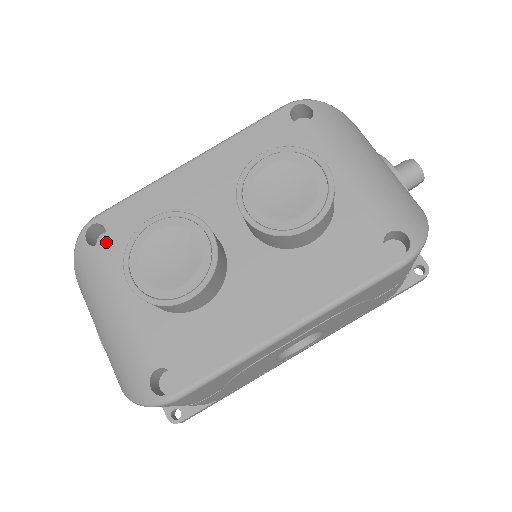
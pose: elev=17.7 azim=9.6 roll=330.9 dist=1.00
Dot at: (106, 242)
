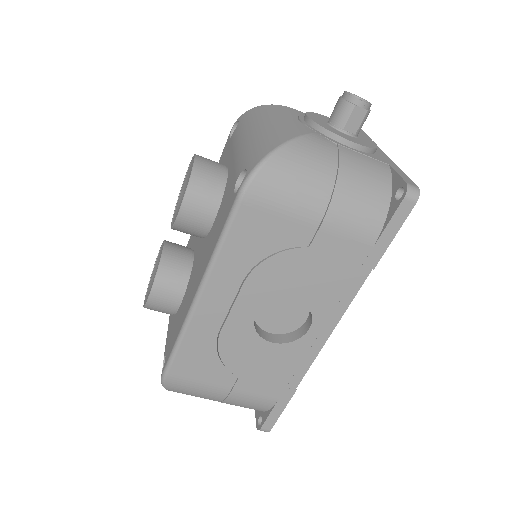
Dot at: occluded
